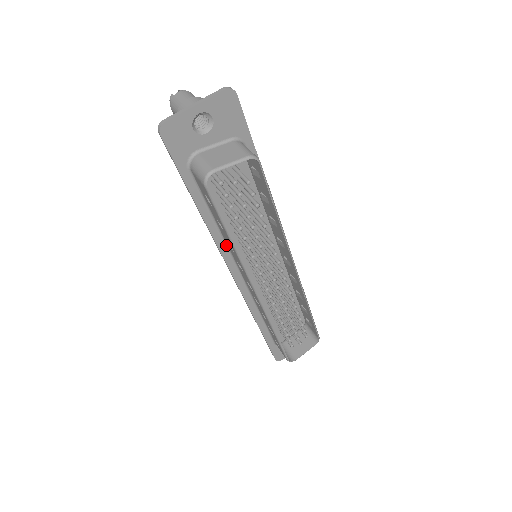
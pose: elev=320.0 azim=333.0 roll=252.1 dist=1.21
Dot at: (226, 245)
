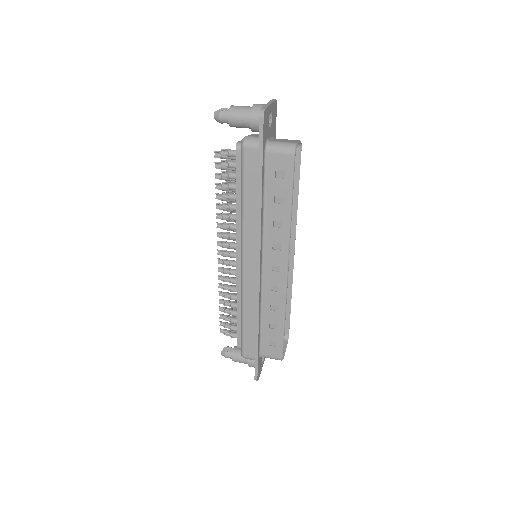
Dot at: (263, 231)
